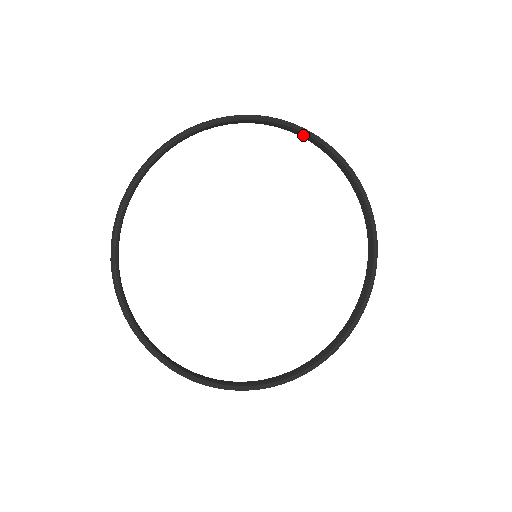
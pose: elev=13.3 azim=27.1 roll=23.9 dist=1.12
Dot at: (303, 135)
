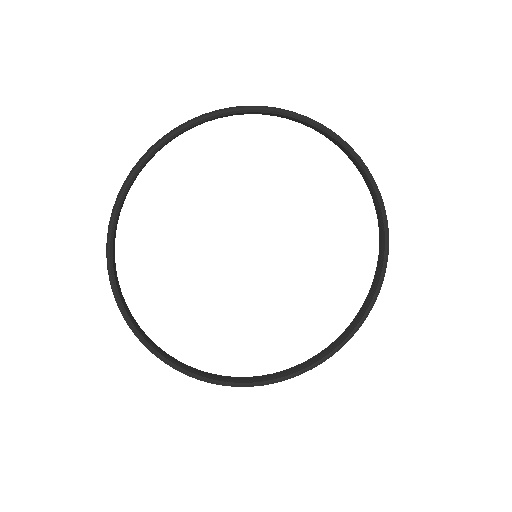
Dot at: (207, 121)
